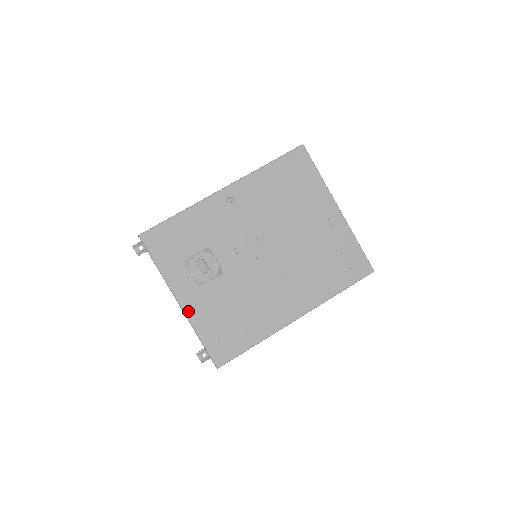
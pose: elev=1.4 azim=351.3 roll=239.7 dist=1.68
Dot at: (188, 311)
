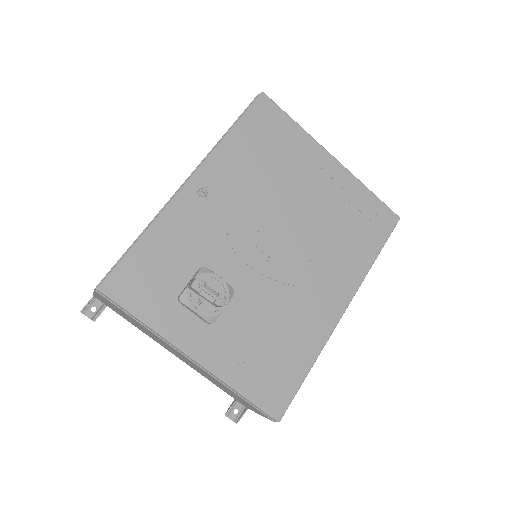
Dot at: (210, 364)
